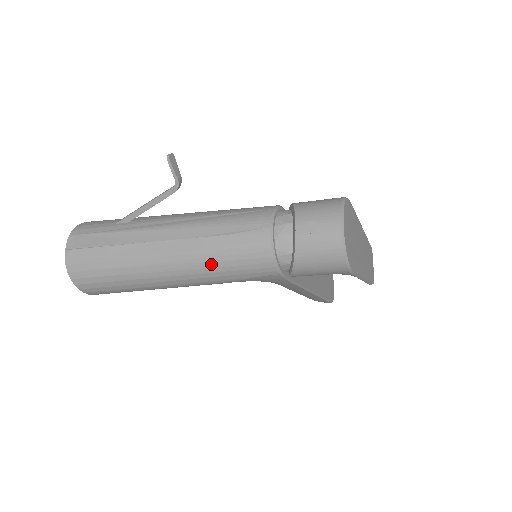
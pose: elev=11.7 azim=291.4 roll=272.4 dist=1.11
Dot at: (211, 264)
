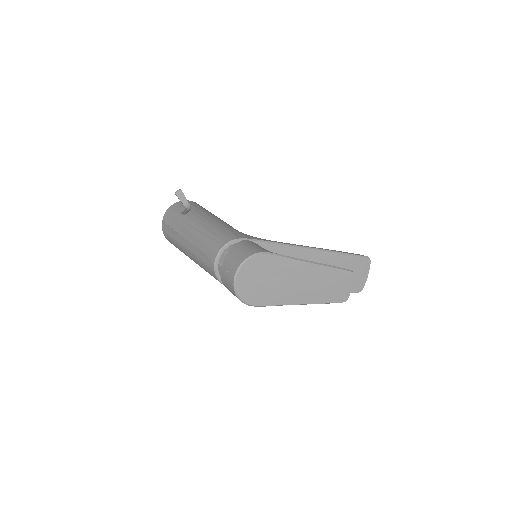
Dot at: (200, 265)
